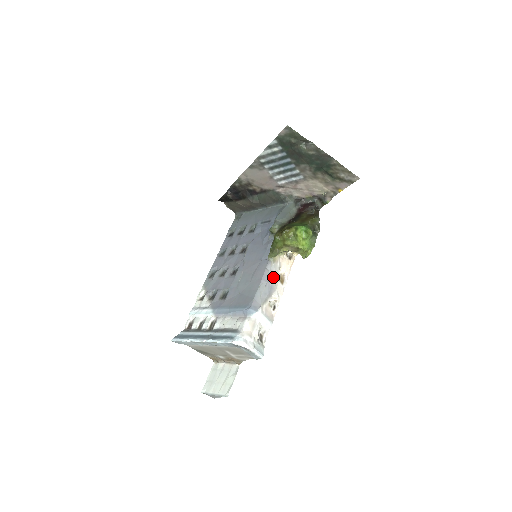
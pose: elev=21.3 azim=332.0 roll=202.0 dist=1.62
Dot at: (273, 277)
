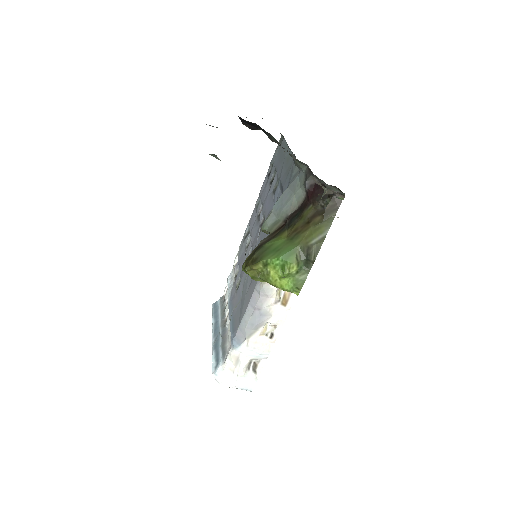
Dot at: (264, 303)
